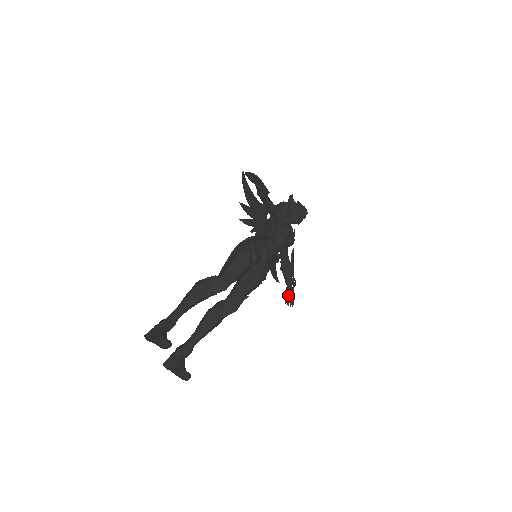
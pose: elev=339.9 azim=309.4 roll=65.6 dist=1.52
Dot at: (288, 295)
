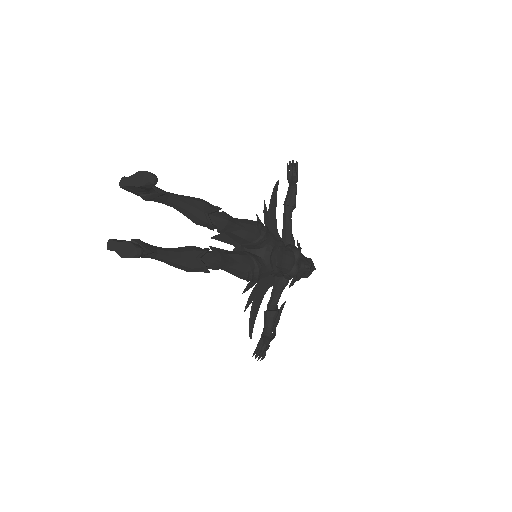
Dot at: (261, 345)
